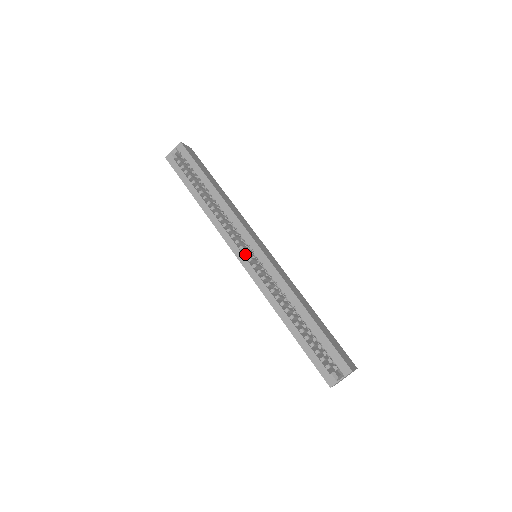
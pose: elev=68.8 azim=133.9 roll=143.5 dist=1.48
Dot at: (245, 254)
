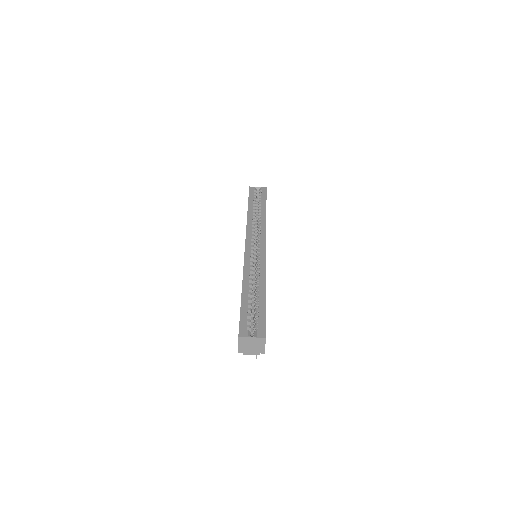
Dot at: (252, 246)
